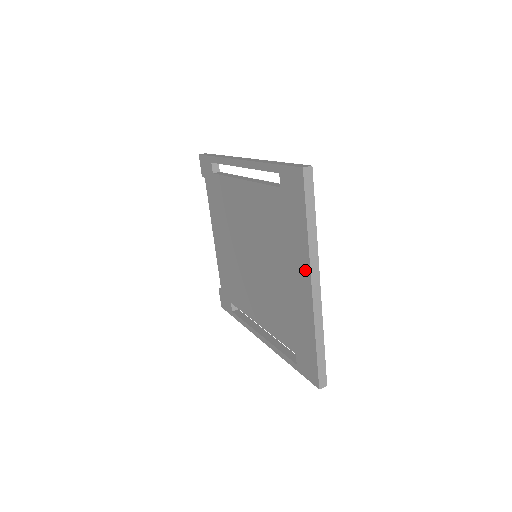
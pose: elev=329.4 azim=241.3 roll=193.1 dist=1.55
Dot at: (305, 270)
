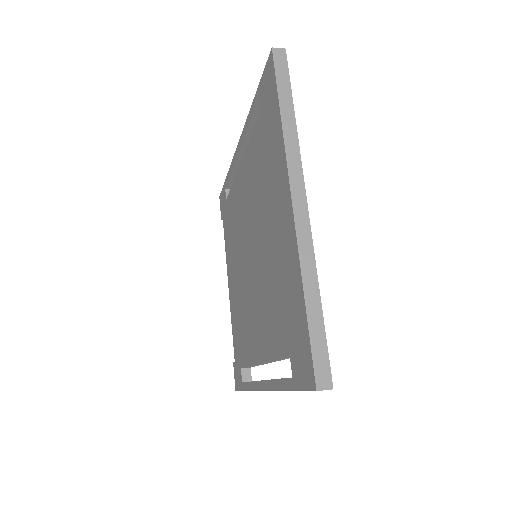
Dot at: (284, 183)
